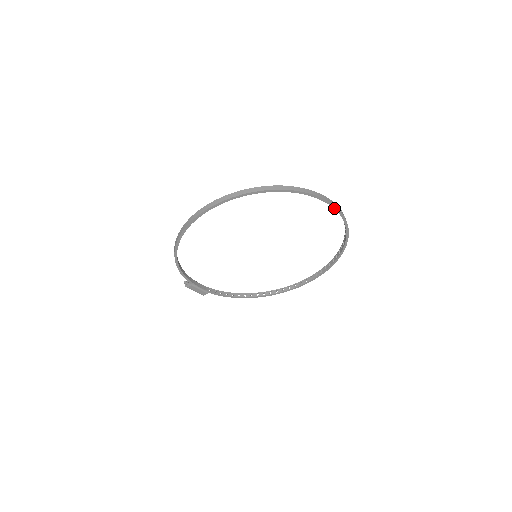
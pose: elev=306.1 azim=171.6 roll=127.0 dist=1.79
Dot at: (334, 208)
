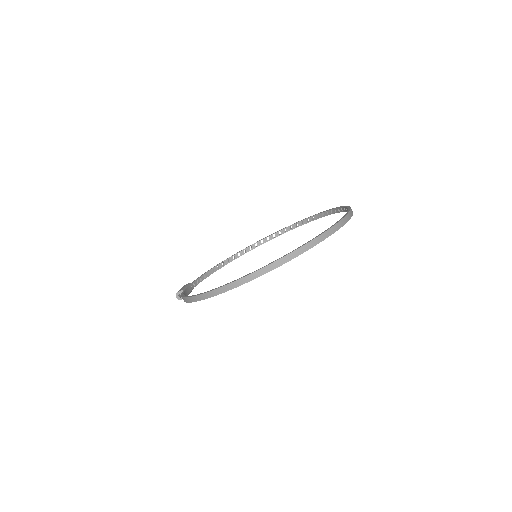
Dot at: occluded
